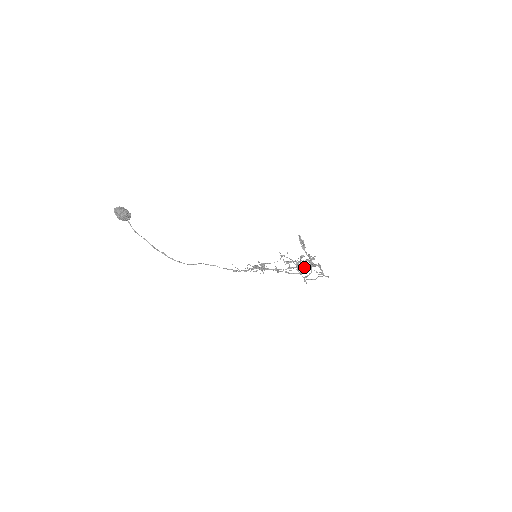
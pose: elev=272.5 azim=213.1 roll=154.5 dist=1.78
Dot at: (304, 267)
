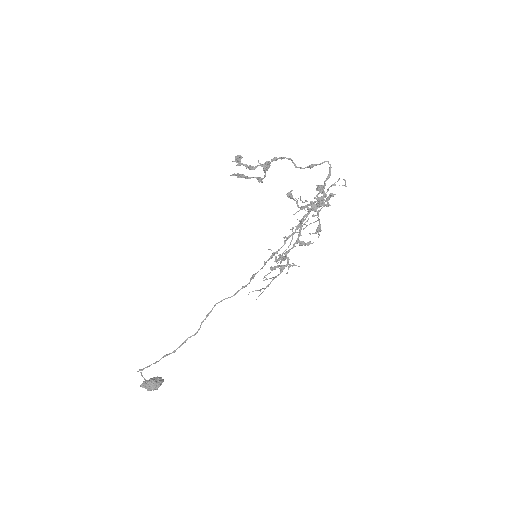
Dot at: (317, 202)
